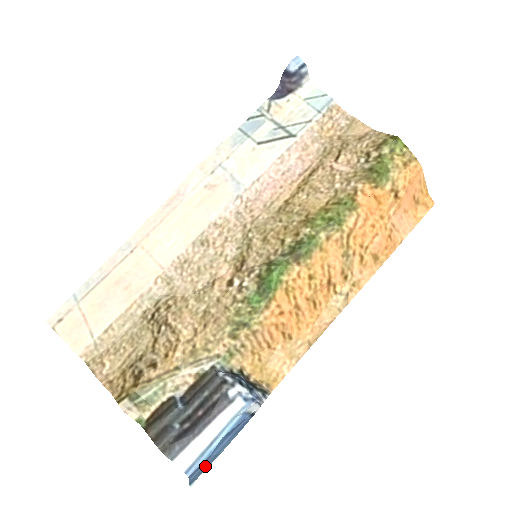
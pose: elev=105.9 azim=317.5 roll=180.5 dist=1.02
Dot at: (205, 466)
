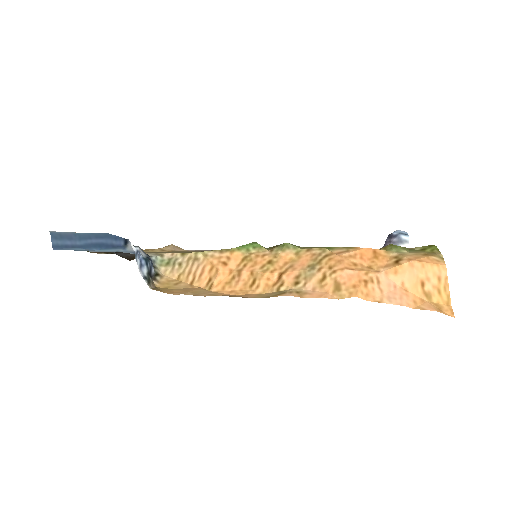
Dot at: (69, 237)
